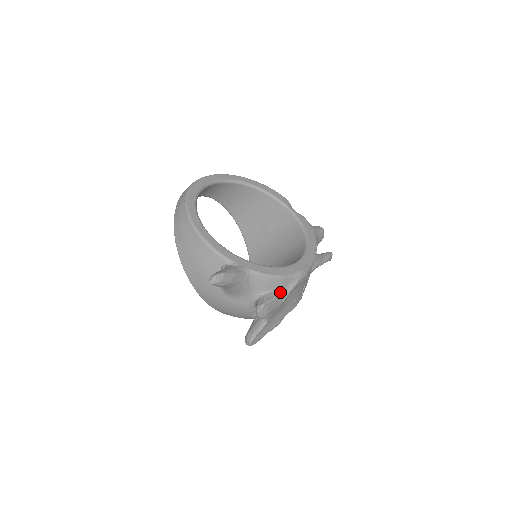
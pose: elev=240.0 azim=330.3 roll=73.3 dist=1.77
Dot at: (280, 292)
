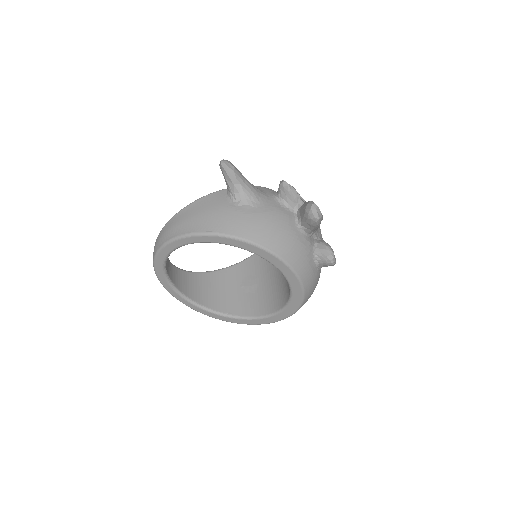
Dot at: occluded
